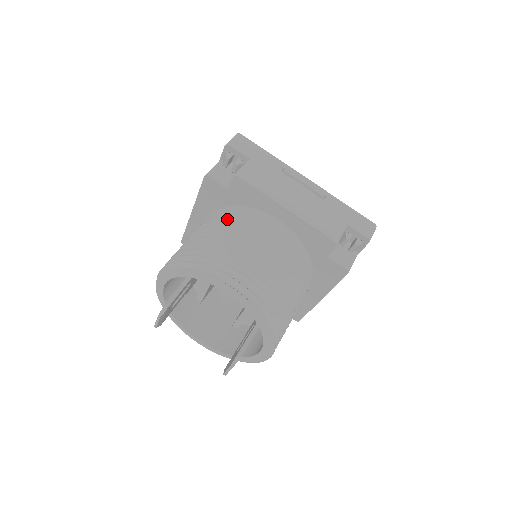
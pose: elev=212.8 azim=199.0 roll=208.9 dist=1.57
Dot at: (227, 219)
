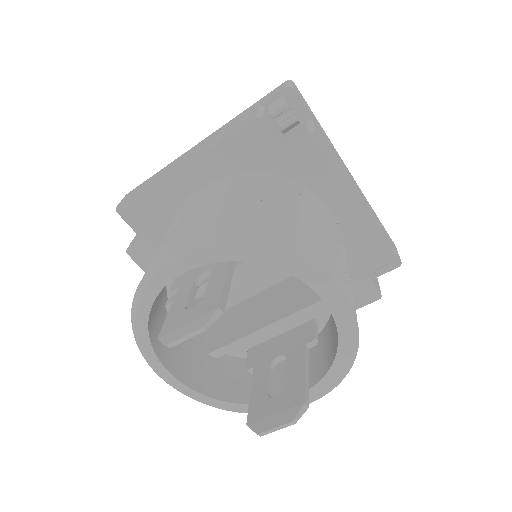
Dot at: (277, 191)
